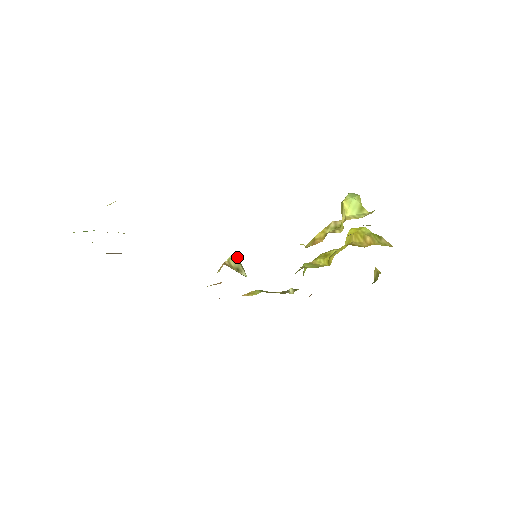
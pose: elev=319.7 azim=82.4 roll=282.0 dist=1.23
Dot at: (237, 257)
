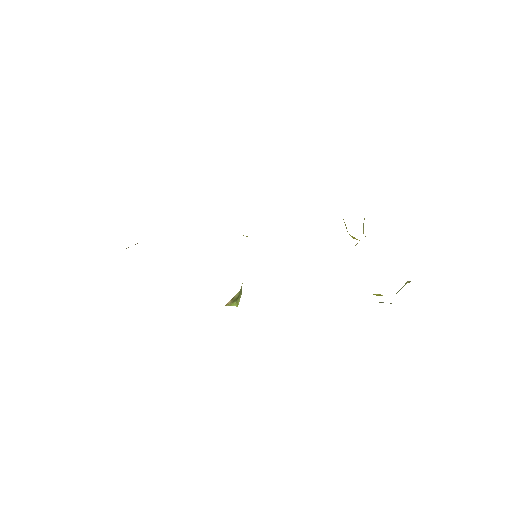
Dot at: occluded
